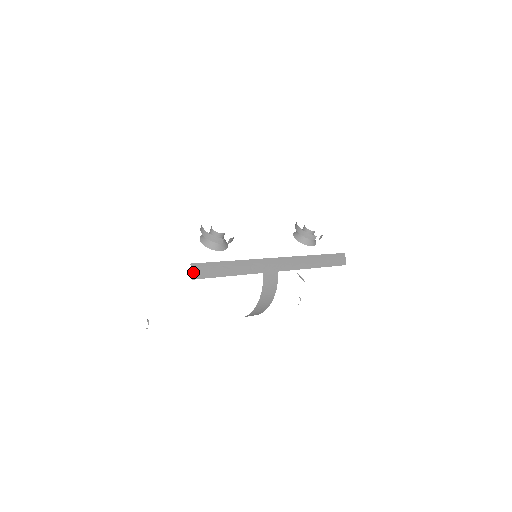
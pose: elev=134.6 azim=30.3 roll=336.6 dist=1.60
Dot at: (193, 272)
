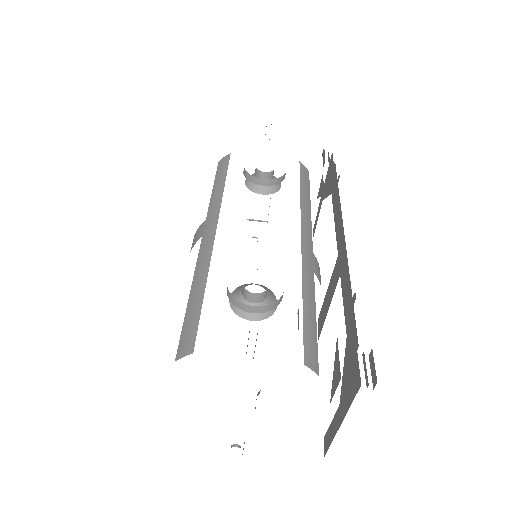
Dot at: (312, 368)
